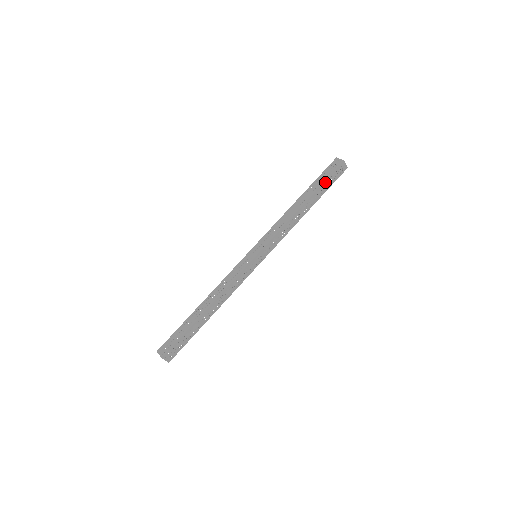
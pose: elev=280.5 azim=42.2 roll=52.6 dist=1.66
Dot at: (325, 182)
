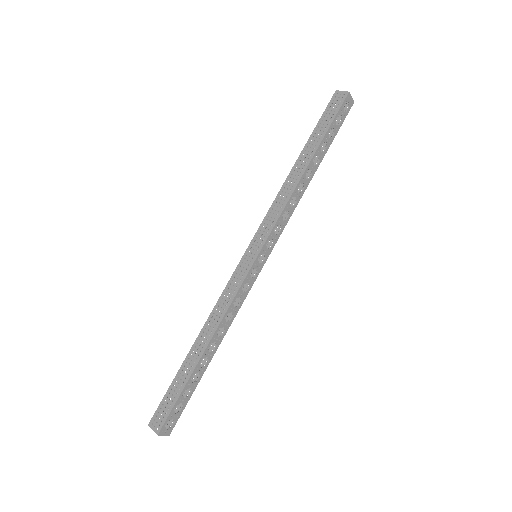
Dot at: (329, 129)
